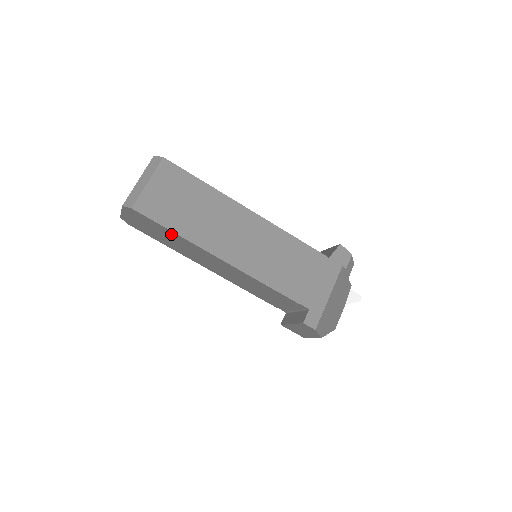
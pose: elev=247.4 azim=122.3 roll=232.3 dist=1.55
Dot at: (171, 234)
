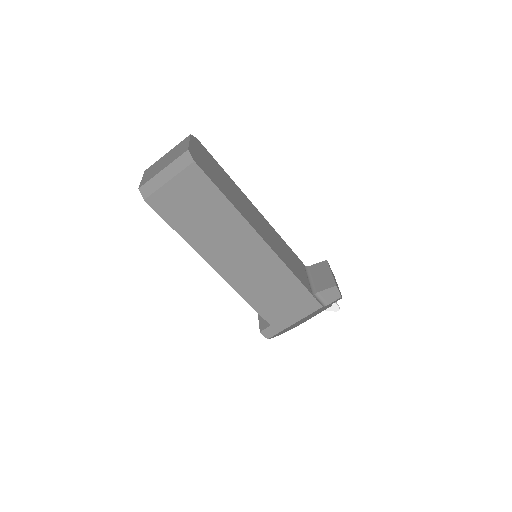
Dot at: occluded
